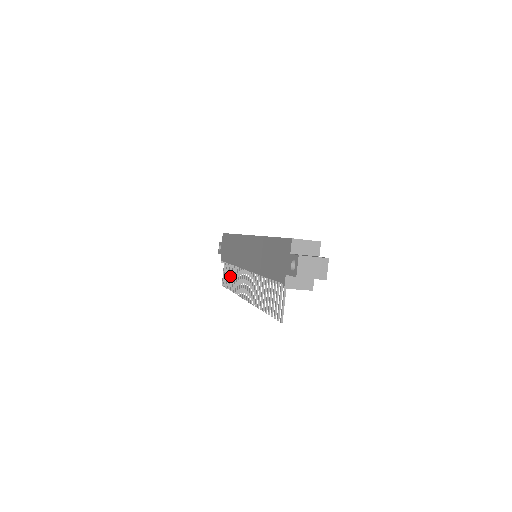
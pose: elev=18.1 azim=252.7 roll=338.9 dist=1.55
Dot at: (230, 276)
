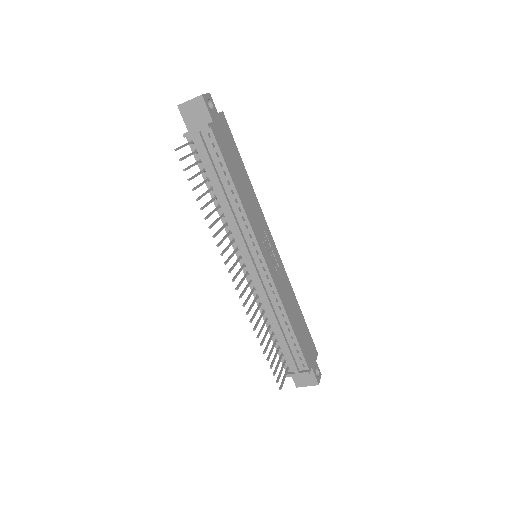
Dot at: (268, 342)
